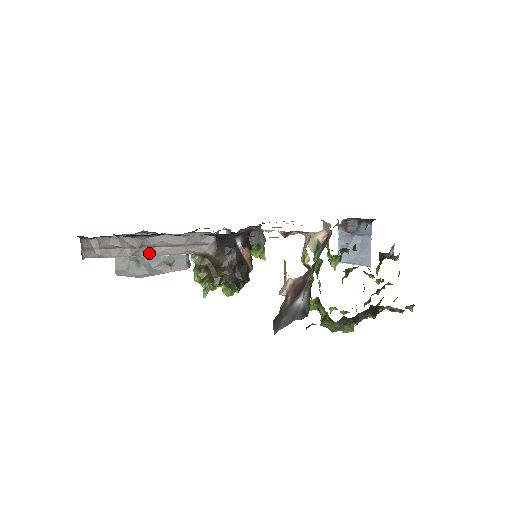
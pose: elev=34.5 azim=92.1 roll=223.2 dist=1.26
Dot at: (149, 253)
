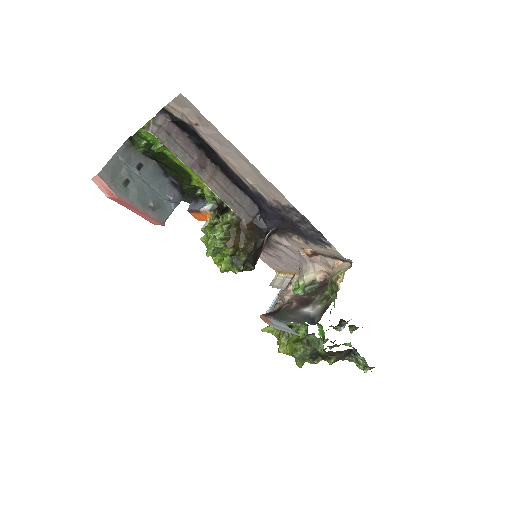
Dot at: (204, 179)
